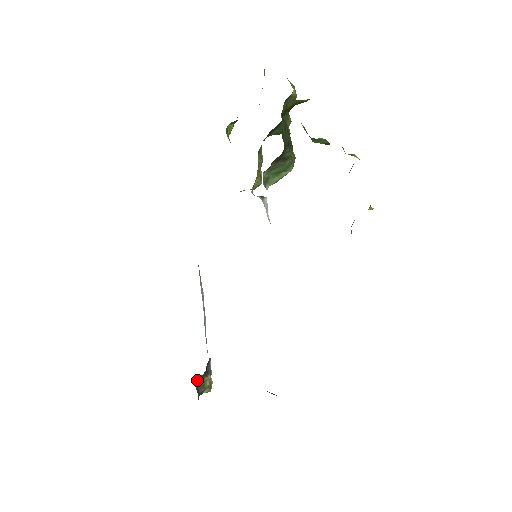
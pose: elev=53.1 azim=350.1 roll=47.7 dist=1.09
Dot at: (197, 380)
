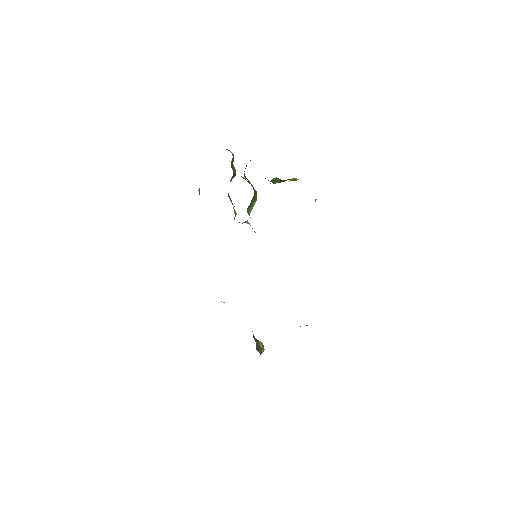
Dot at: occluded
